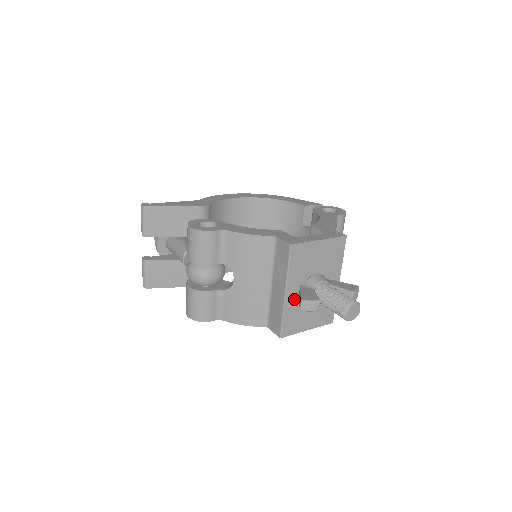
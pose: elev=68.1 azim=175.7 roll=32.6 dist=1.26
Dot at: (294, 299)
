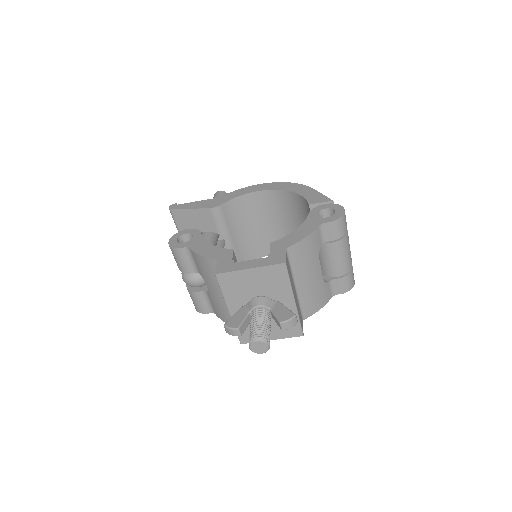
Dot at: occluded
